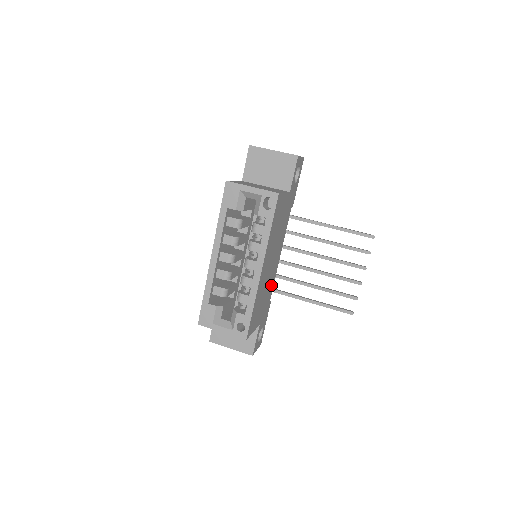
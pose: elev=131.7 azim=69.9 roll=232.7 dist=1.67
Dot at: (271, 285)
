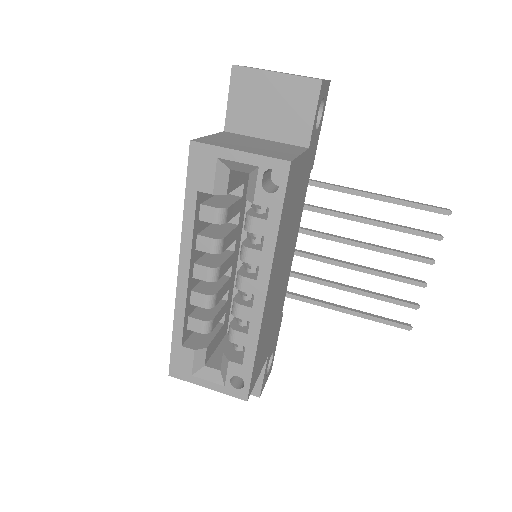
Dot at: (283, 295)
